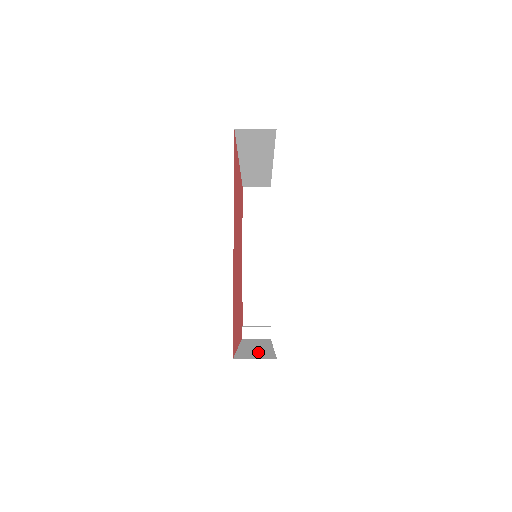
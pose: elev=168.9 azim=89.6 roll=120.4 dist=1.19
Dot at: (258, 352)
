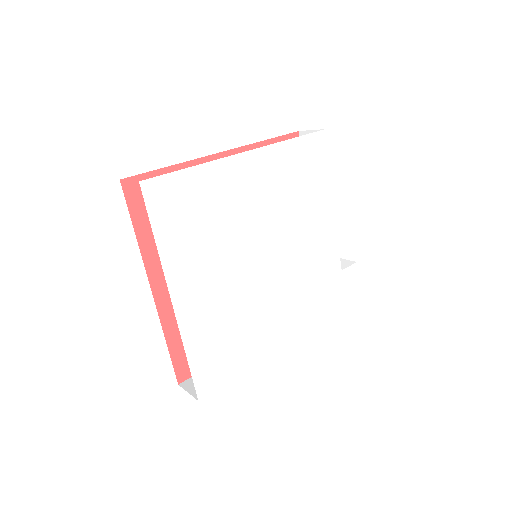
Dot at: occluded
